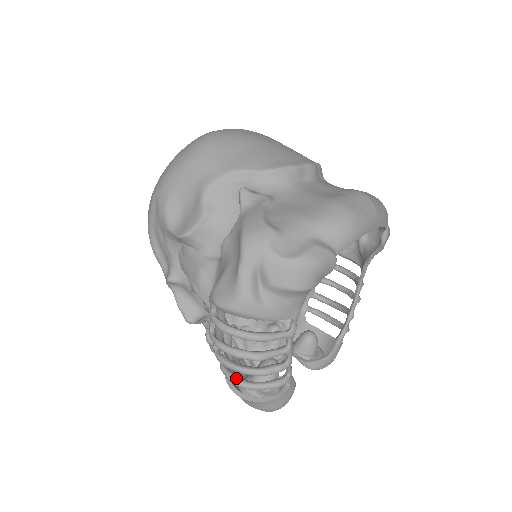
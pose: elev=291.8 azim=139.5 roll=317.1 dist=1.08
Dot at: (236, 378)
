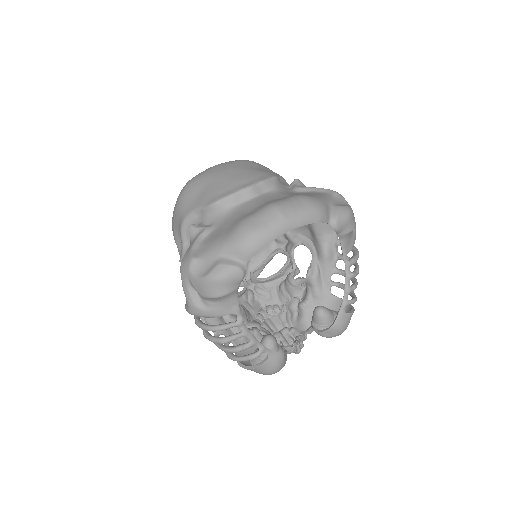
Dot at: (228, 354)
